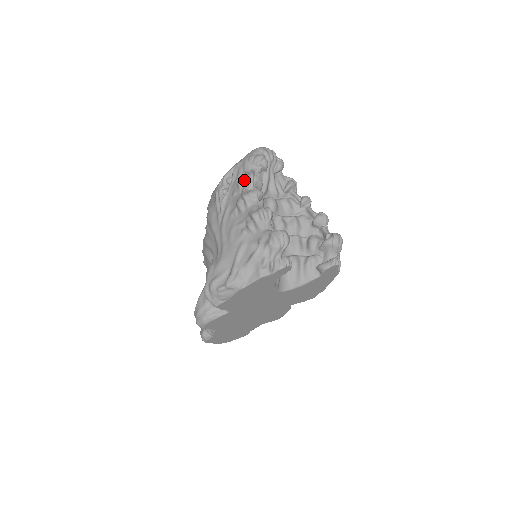
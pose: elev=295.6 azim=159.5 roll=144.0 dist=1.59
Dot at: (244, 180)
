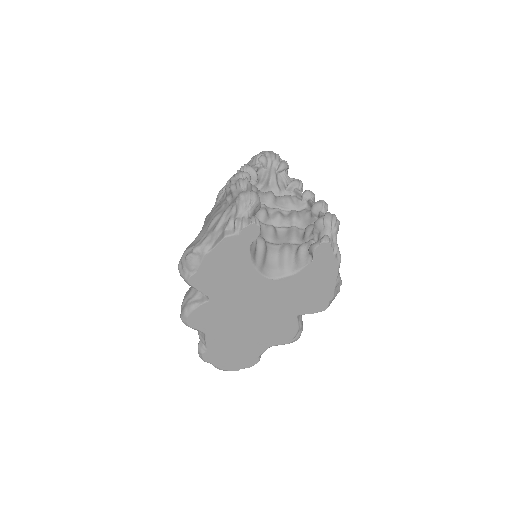
Dot at: (238, 171)
